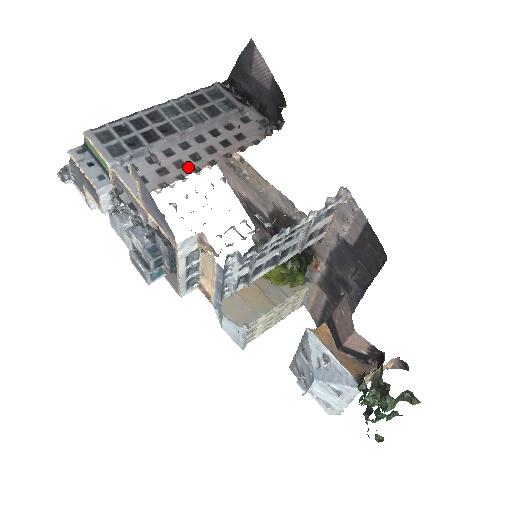
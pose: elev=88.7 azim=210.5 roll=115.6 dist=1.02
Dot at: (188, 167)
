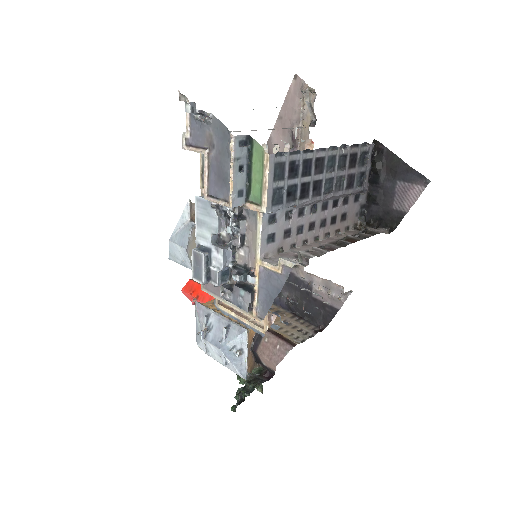
Dot at: (303, 237)
